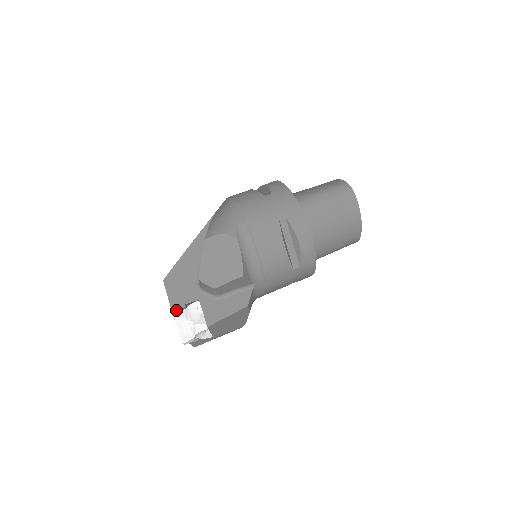
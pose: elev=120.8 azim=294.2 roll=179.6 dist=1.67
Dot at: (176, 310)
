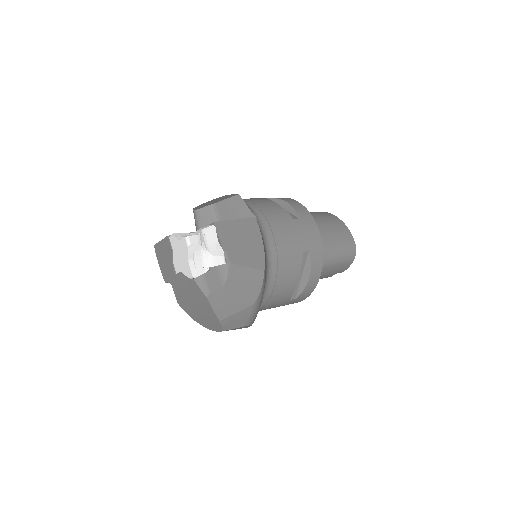
Dot at: occluded
